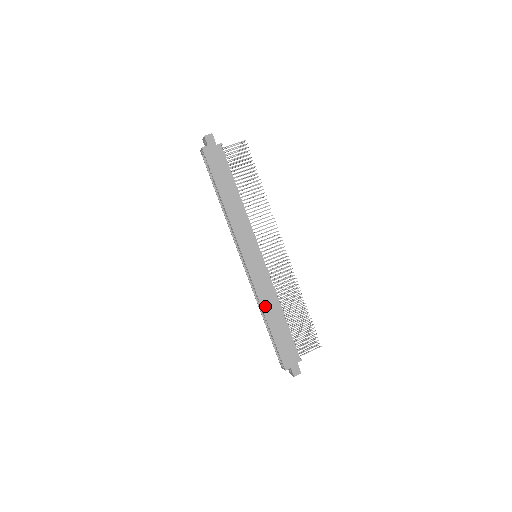
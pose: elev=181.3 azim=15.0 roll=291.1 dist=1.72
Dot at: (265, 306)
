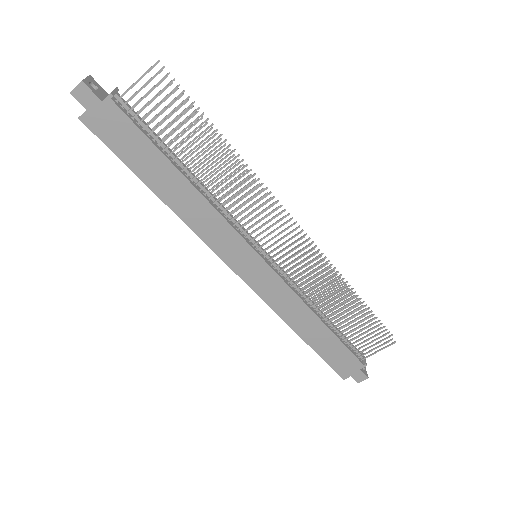
Dot at: (291, 321)
